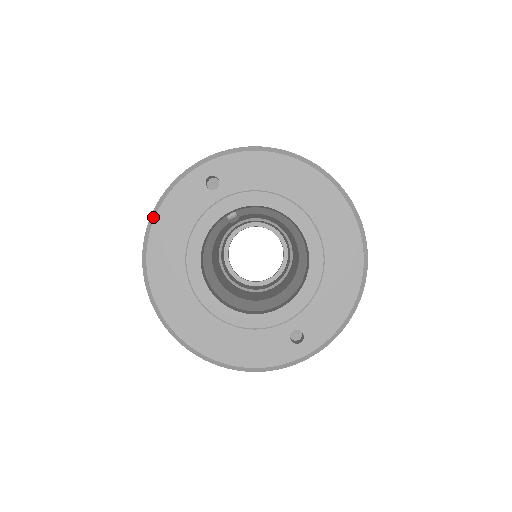
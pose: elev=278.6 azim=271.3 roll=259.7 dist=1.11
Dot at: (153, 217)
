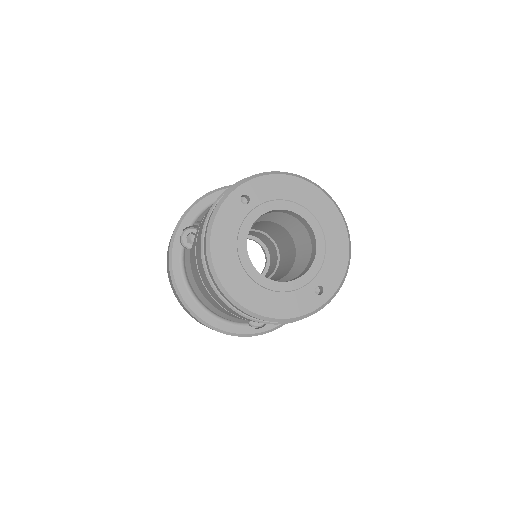
Dot at: (210, 229)
